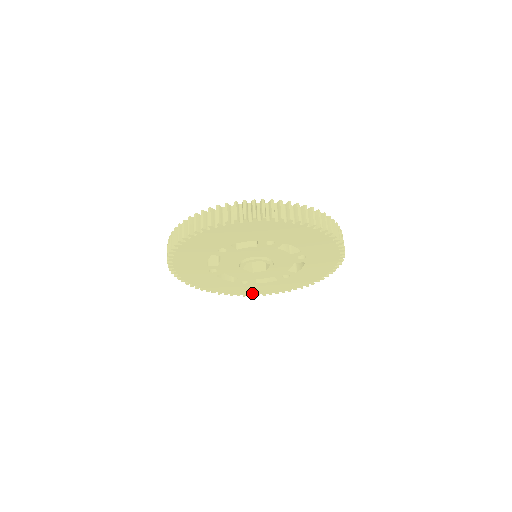
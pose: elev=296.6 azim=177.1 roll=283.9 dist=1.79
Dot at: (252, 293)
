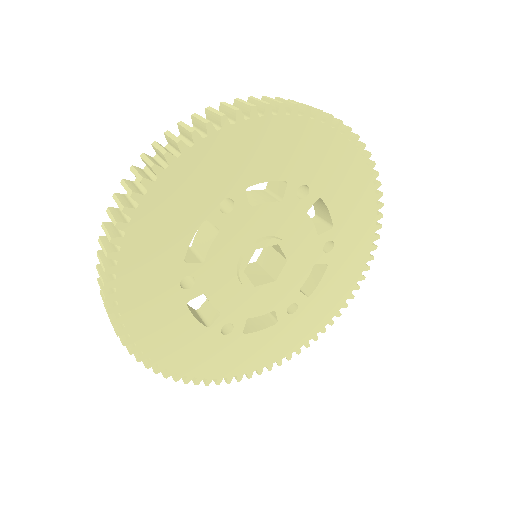
Dot at: (327, 318)
